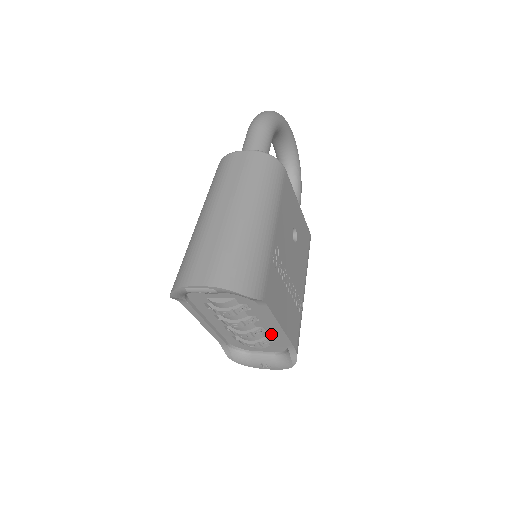
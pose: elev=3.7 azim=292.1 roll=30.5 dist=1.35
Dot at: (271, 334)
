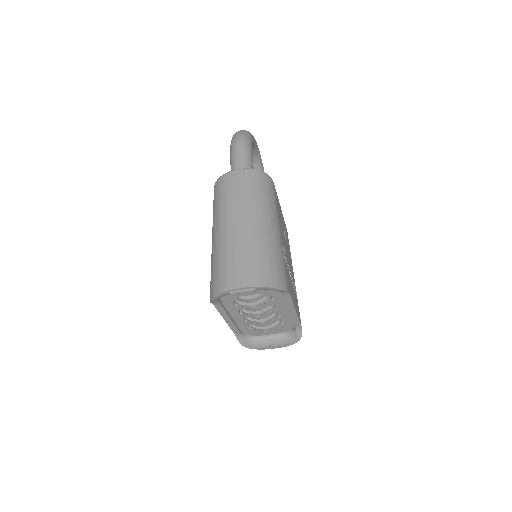
Dot at: (283, 318)
